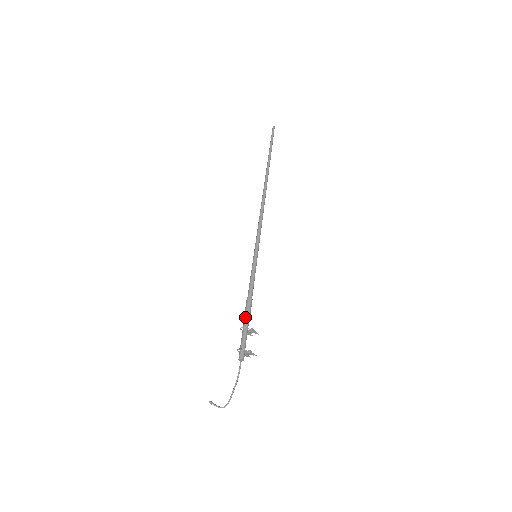
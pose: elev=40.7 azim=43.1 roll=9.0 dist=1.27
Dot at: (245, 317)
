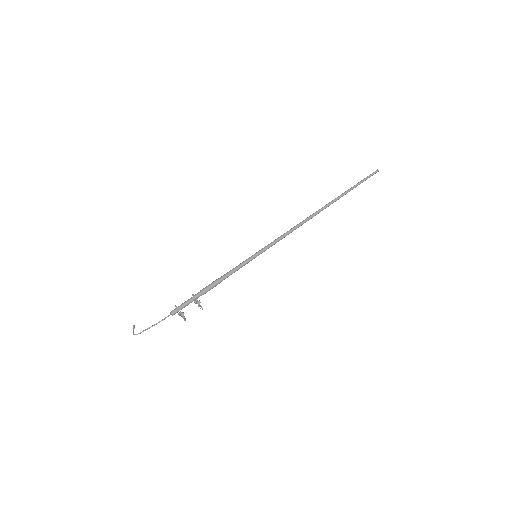
Dot at: (202, 289)
